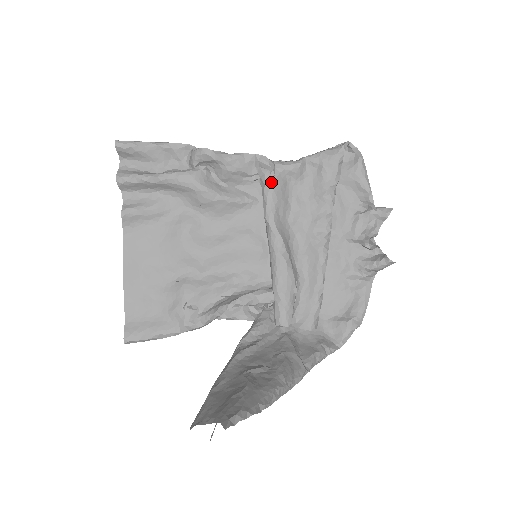
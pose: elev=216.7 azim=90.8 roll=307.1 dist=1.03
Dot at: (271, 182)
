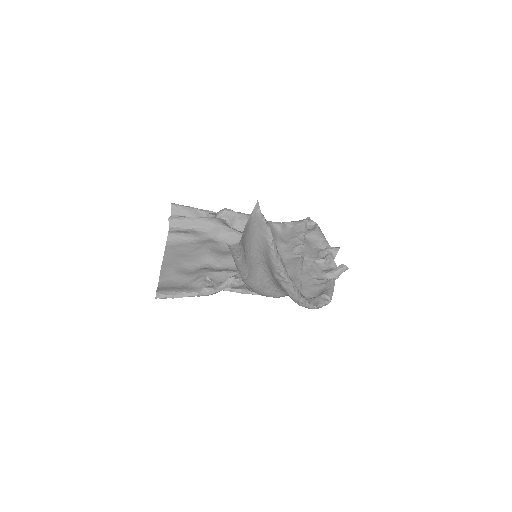
Dot at: occluded
